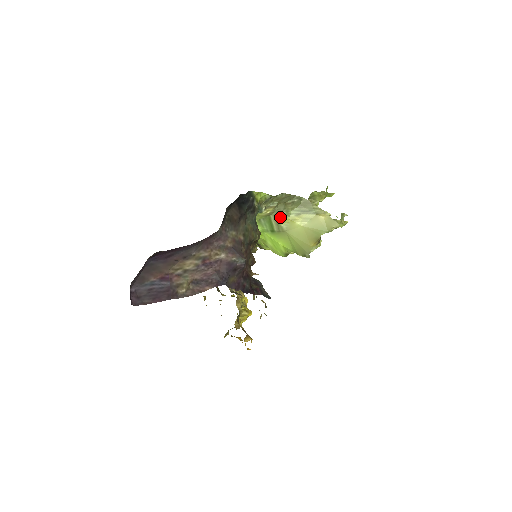
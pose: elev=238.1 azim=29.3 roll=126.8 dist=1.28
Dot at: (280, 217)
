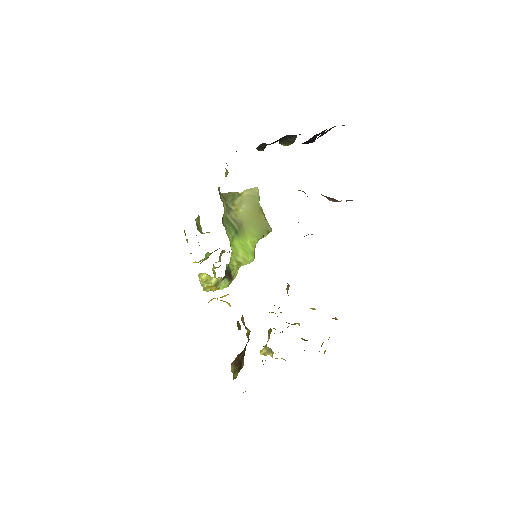
Dot at: (230, 213)
